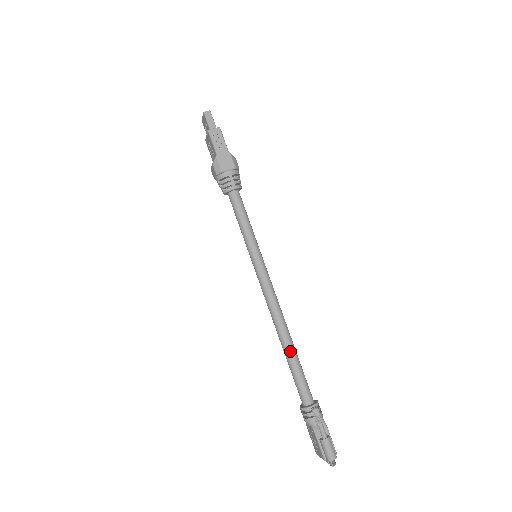
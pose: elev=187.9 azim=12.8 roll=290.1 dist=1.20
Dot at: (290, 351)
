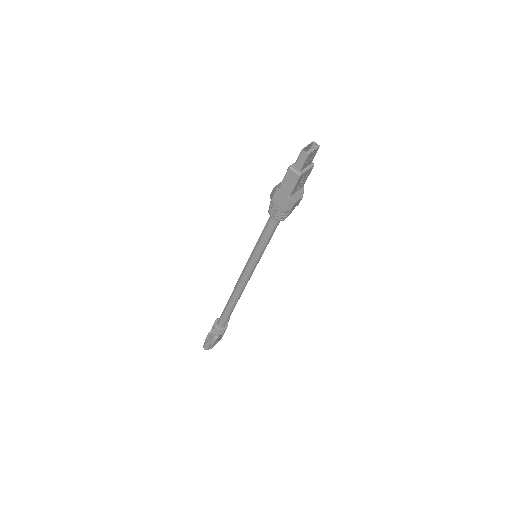
Dot at: (229, 305)
